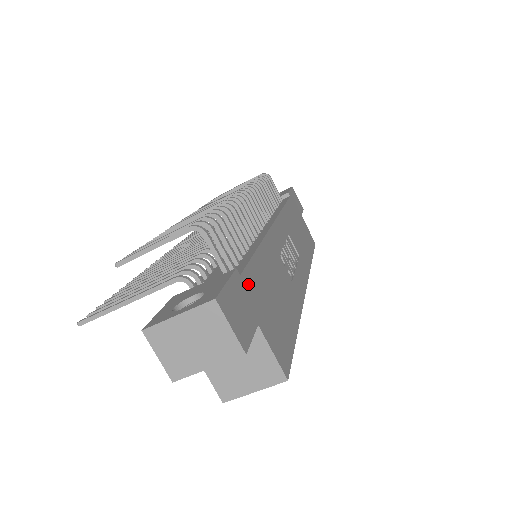
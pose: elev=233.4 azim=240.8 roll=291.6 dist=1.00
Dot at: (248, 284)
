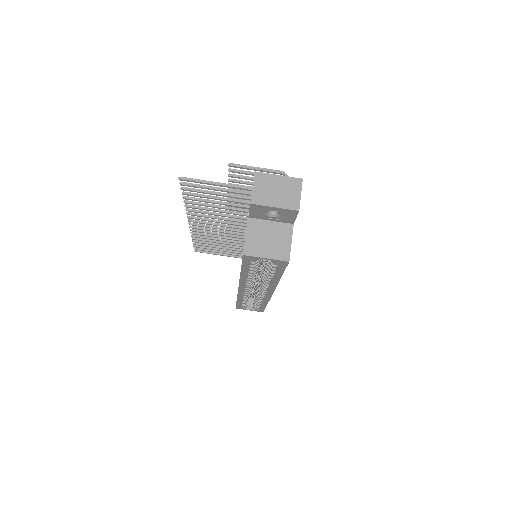
Dot at: occluded
